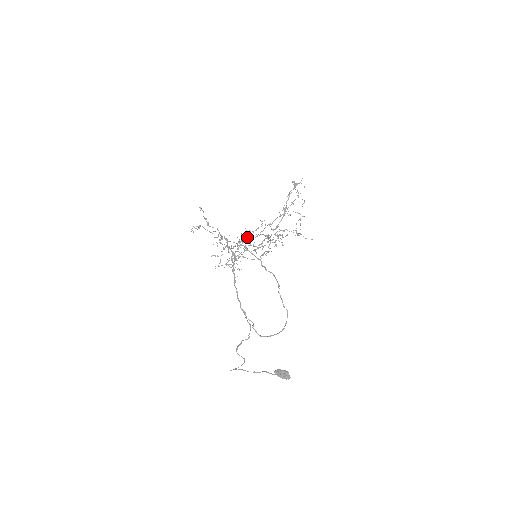
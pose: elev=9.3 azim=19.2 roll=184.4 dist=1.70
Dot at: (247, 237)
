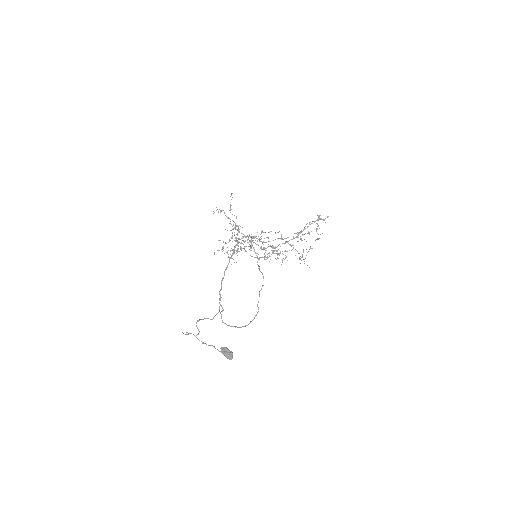
Dot at: (257, 238)
